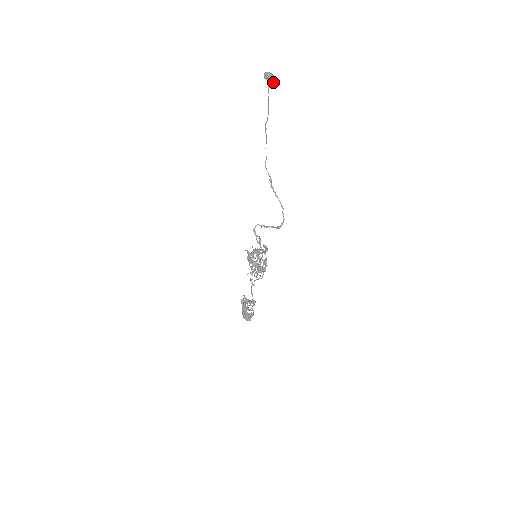
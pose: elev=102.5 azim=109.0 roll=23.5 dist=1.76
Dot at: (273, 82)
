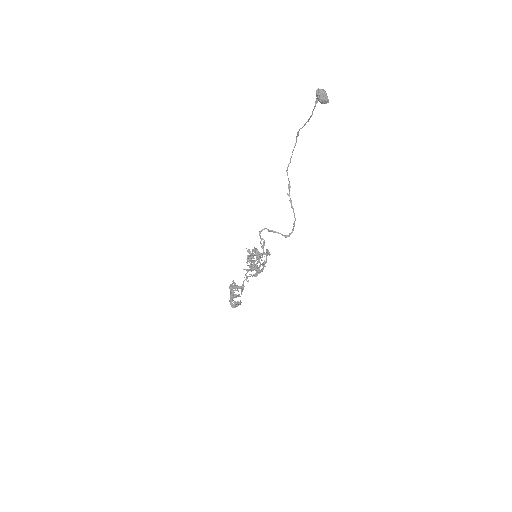
Dot at: (324, 103)
